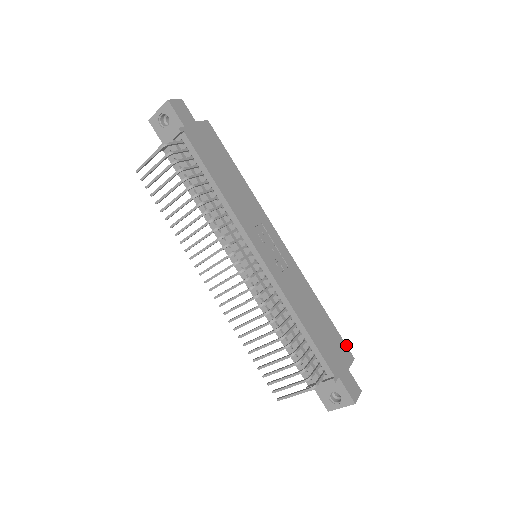
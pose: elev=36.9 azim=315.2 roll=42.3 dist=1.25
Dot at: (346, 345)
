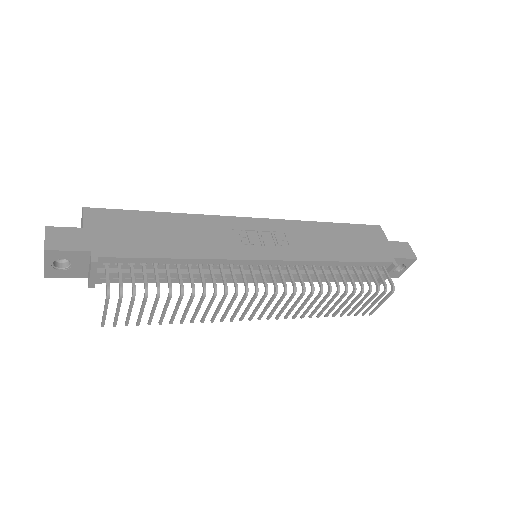
Dot at: (367, 225)
